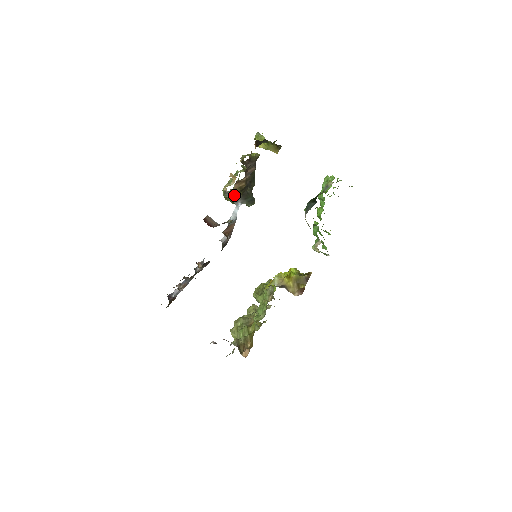
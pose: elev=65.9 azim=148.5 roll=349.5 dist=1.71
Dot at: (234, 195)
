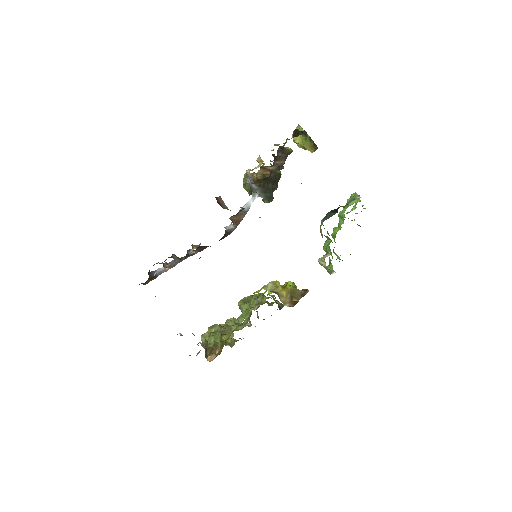
Dot at: (255, 182)
